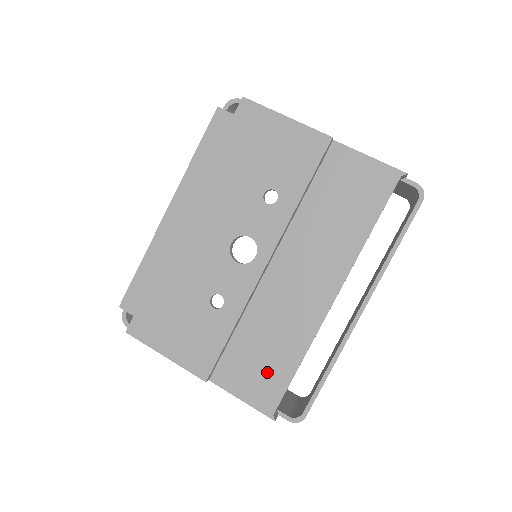
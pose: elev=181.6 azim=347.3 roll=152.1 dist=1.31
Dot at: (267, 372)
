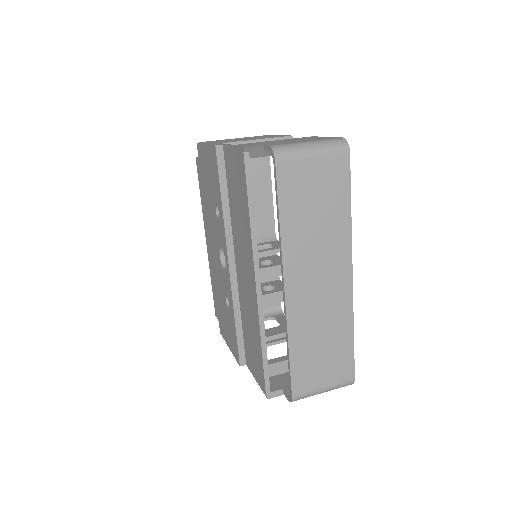
Dot at: (256, 356)
